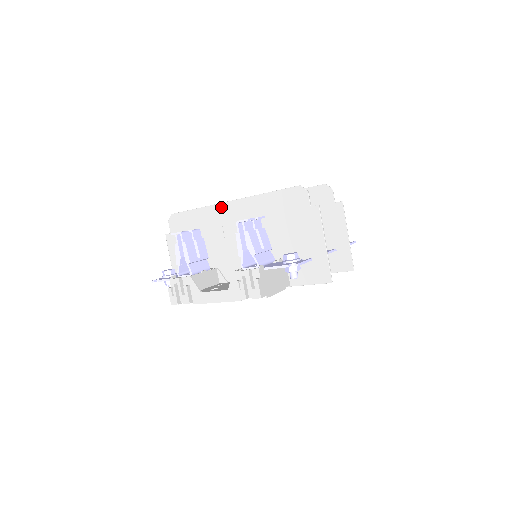
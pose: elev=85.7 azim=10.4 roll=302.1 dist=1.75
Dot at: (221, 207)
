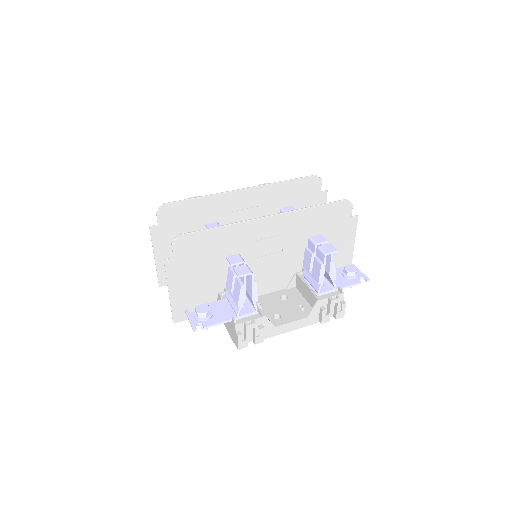
Dot at: (257, 223)
